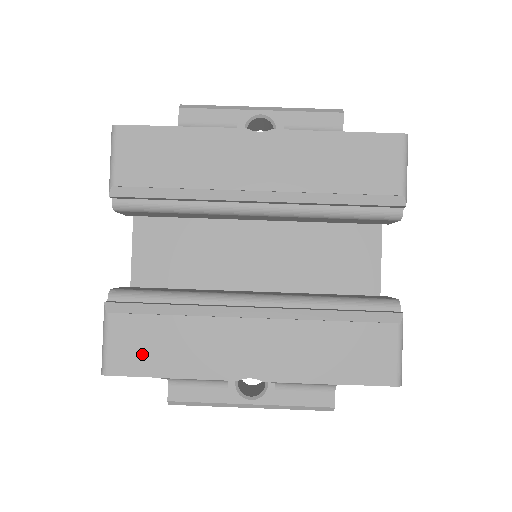
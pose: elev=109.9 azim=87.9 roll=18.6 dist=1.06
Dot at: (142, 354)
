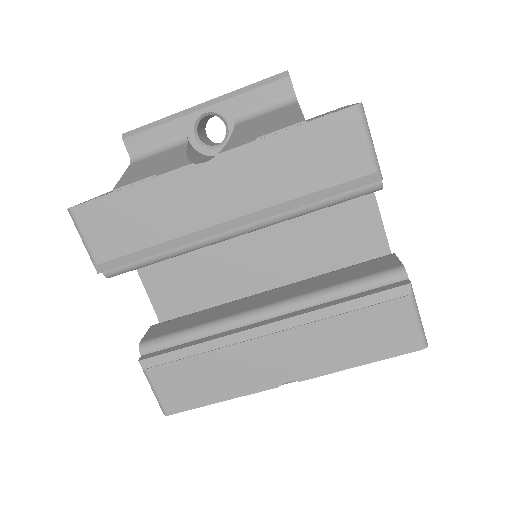
Dot at: (189, 392)
